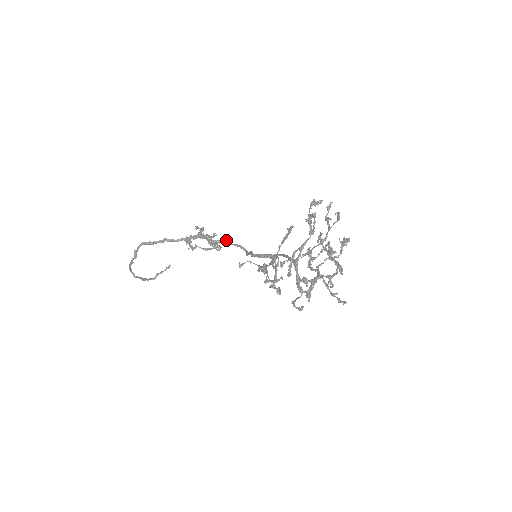
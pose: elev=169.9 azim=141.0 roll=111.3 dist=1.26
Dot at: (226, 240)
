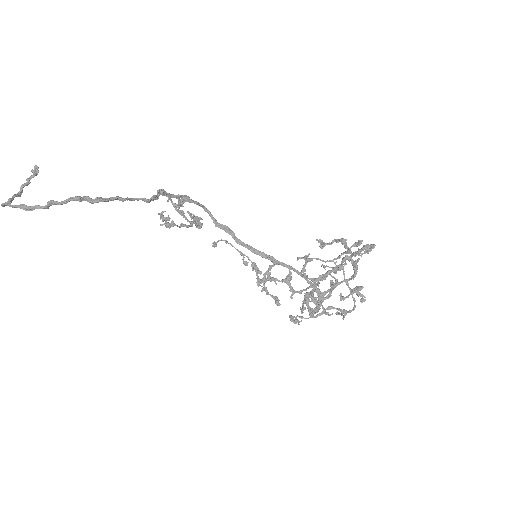
Dot at: occluded
